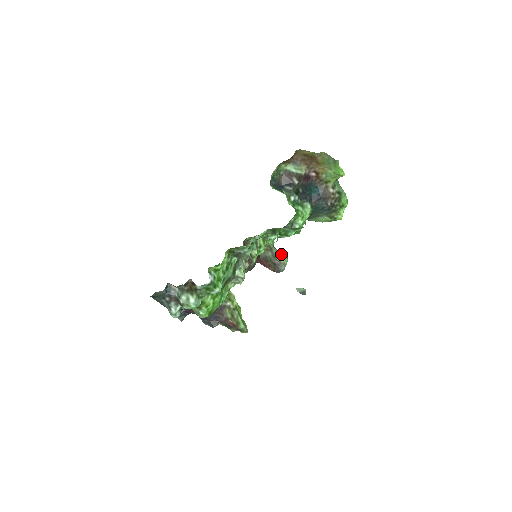
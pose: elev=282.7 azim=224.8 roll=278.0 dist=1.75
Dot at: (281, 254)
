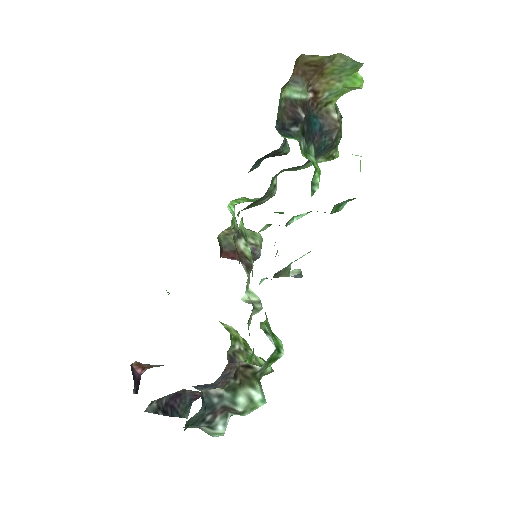
Dot at: (252, 233)
